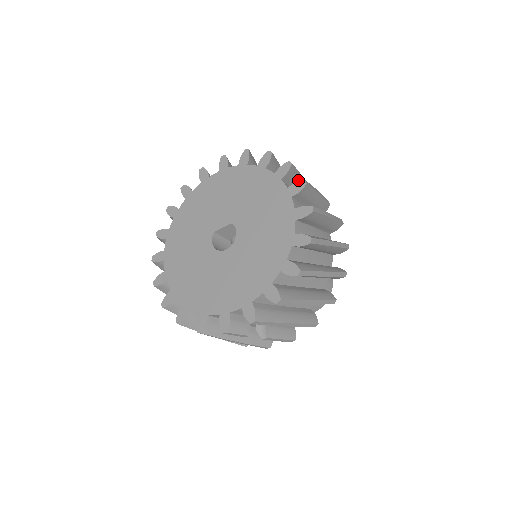
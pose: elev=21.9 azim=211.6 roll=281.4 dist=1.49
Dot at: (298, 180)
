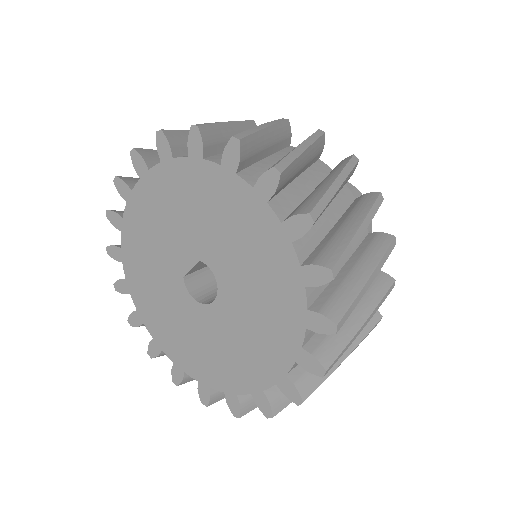
Dot at: (261, 142)
